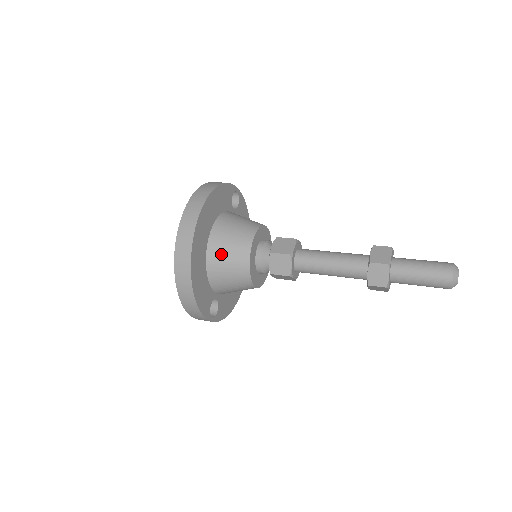
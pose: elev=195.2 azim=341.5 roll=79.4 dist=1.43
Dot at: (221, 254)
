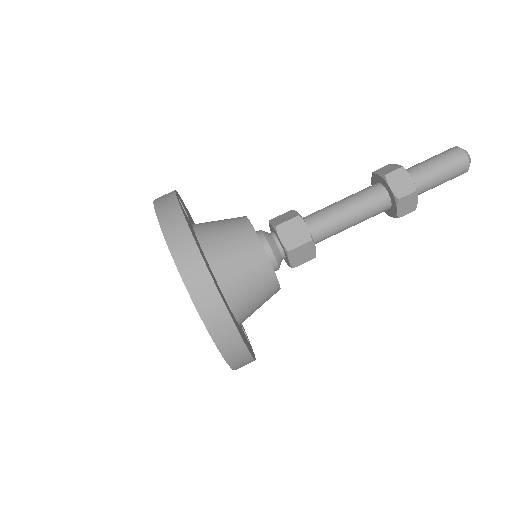
Dot at: (245, 295)
